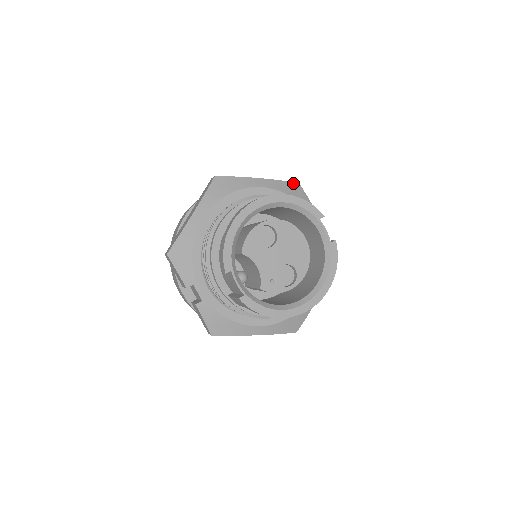
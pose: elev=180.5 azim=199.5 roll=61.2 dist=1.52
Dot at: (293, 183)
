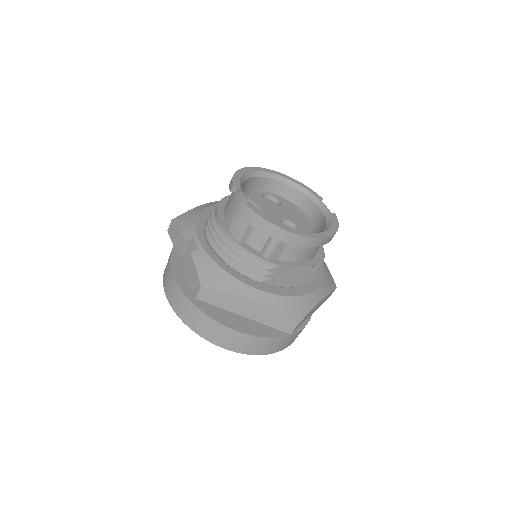
Dot at: occluded
